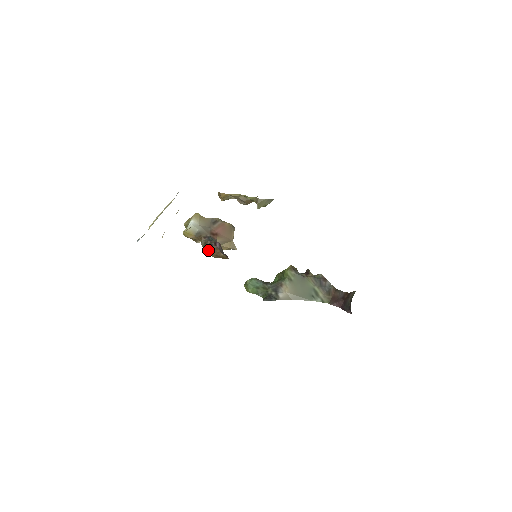
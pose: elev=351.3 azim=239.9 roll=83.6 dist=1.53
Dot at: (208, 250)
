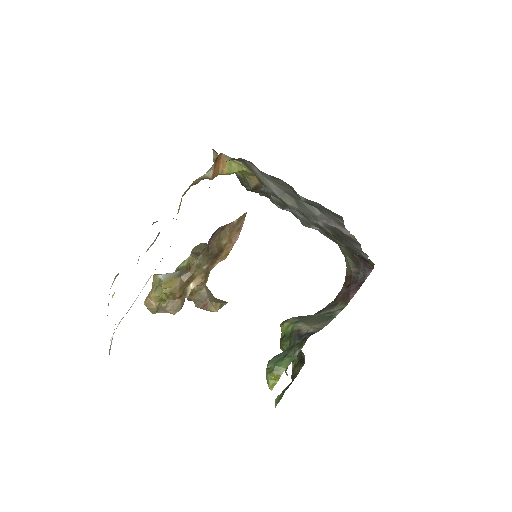
Dot at: (217, 236)
